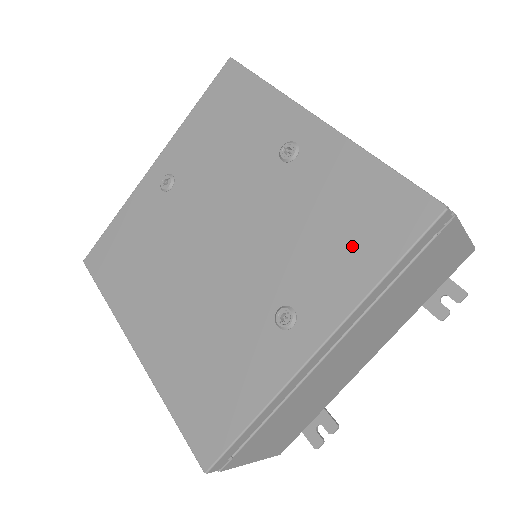
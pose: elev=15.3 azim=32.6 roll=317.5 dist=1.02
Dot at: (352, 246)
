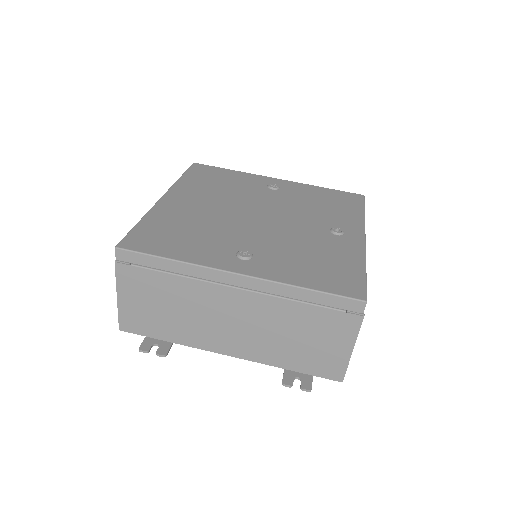
Dot at: (311, 270)
